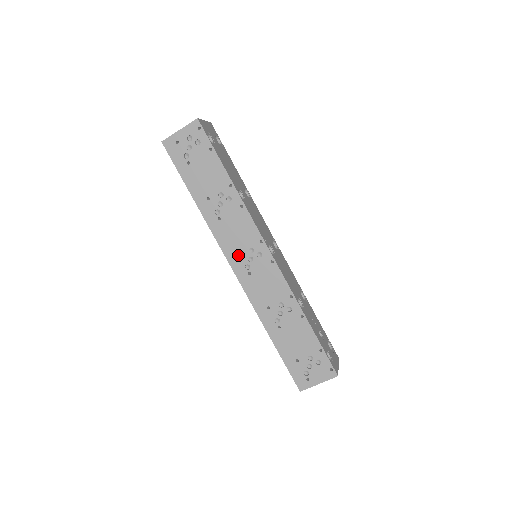
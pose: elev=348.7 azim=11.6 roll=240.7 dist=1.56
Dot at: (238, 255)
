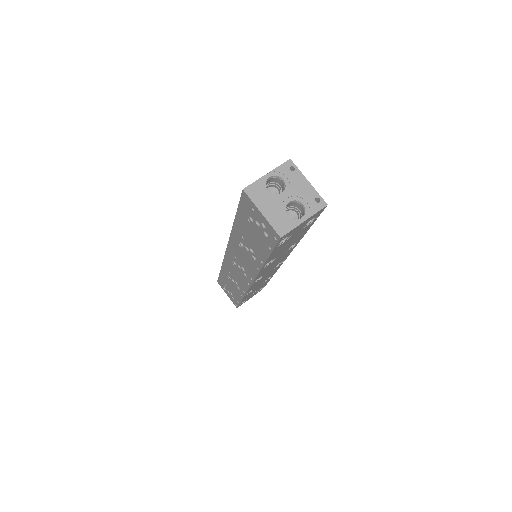
Dot at: (235, 257)
